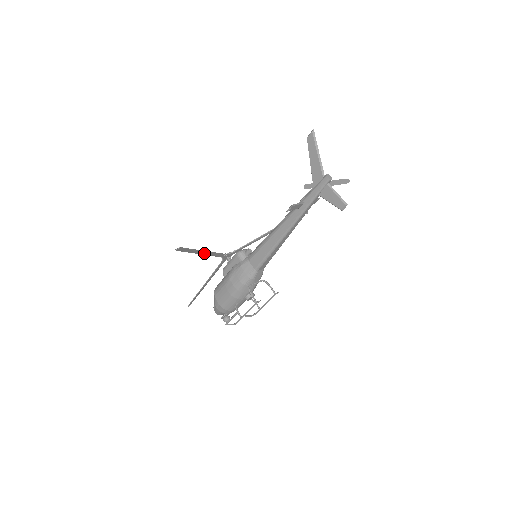
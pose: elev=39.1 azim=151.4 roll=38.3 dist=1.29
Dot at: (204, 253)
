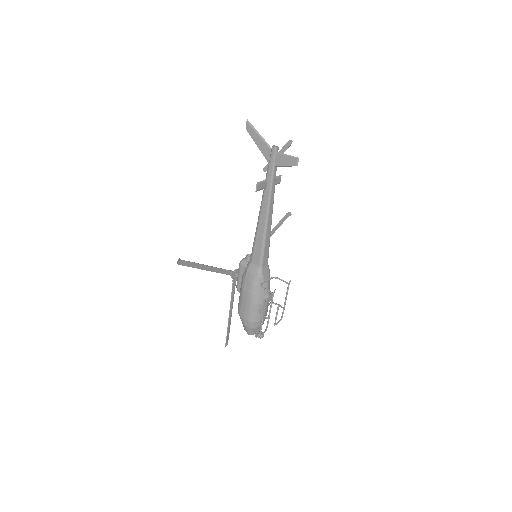
Dot at: (208, 269)
